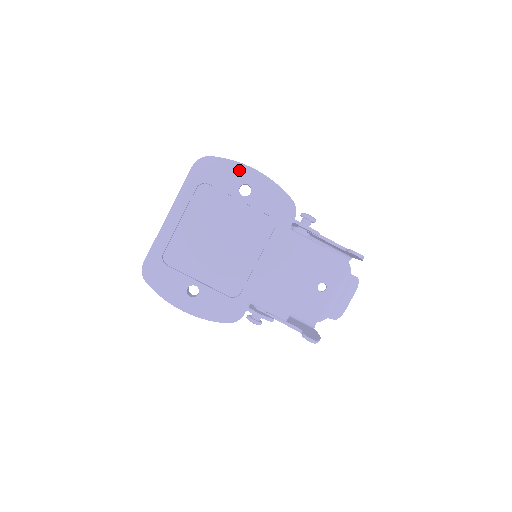
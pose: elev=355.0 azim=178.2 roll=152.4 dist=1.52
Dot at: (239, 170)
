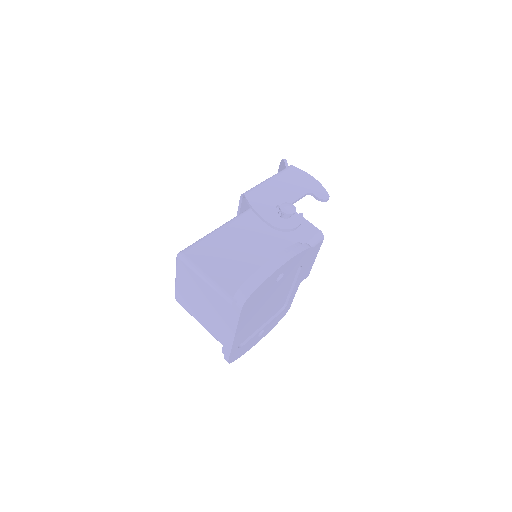
Dot at: (274, 276)
